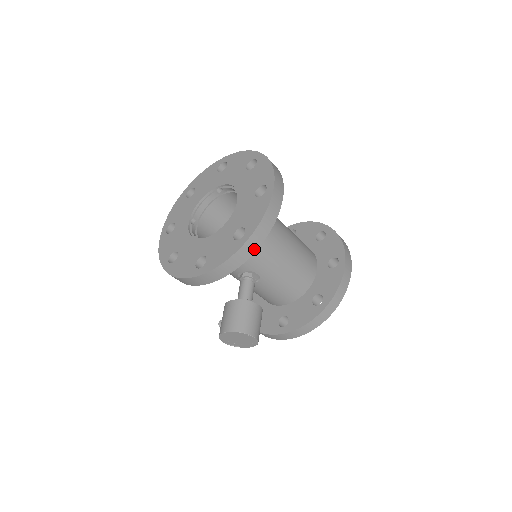
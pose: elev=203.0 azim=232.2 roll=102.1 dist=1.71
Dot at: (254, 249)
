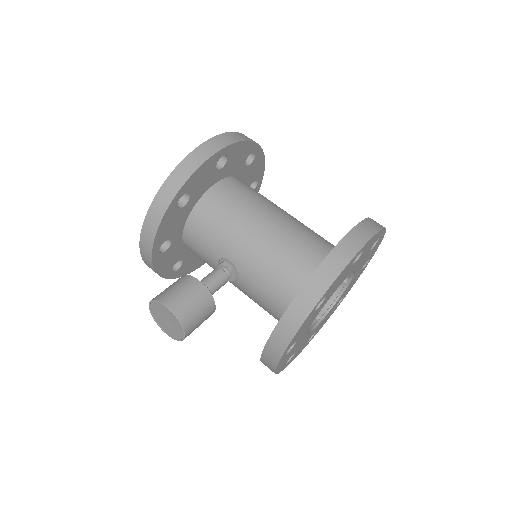
Dot at: (171, 197)
